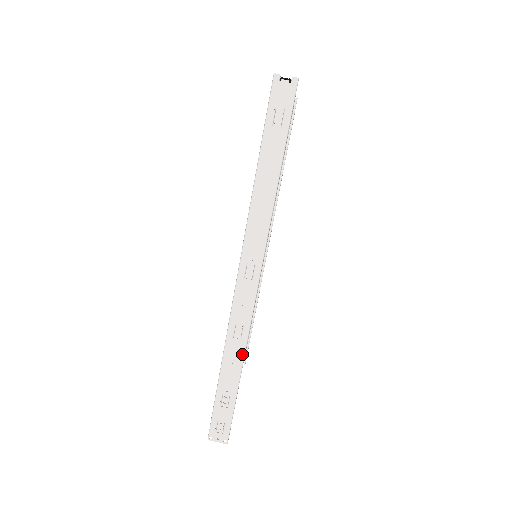
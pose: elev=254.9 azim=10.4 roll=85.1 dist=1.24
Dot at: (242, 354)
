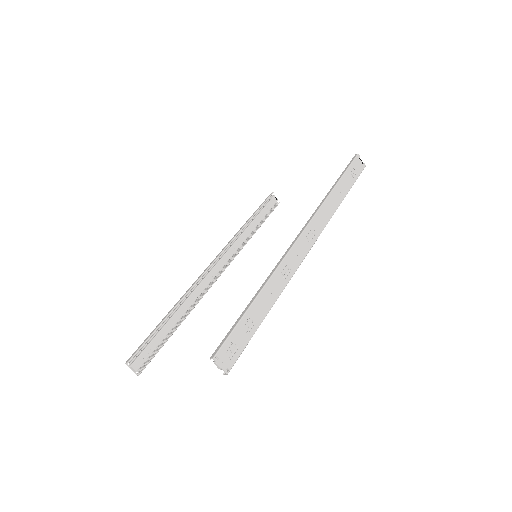
Dot at: (280, 292)
